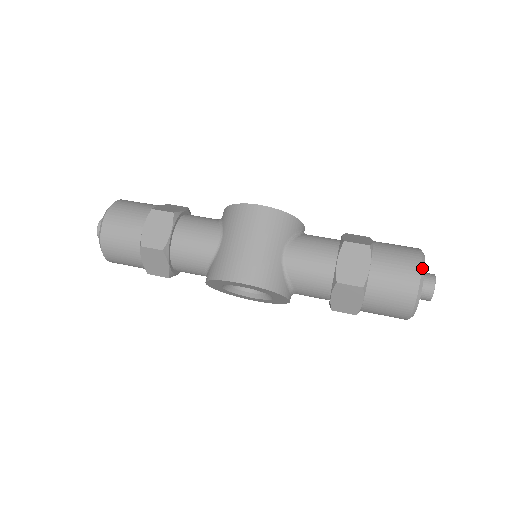
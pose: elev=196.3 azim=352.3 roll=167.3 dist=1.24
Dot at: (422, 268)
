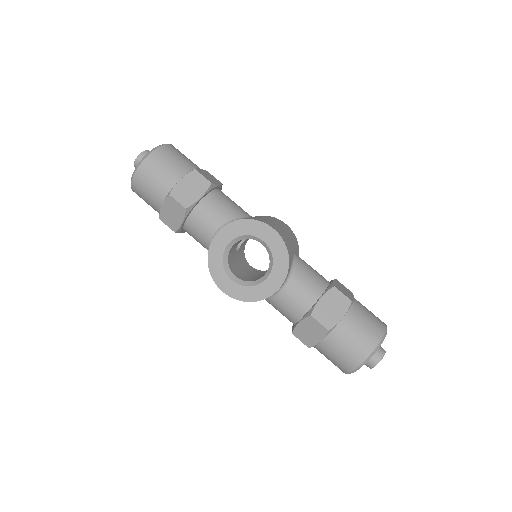
Dot at: (386, 325)
